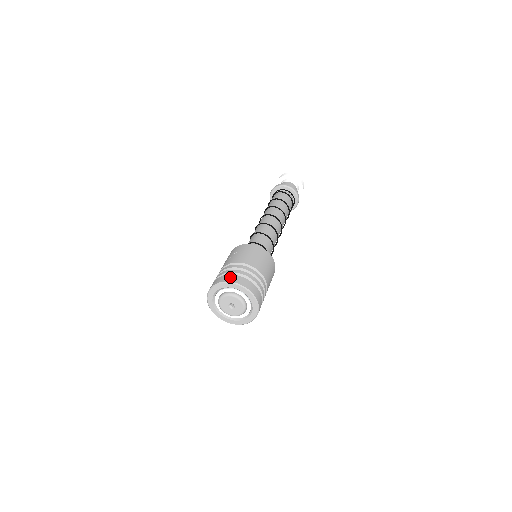
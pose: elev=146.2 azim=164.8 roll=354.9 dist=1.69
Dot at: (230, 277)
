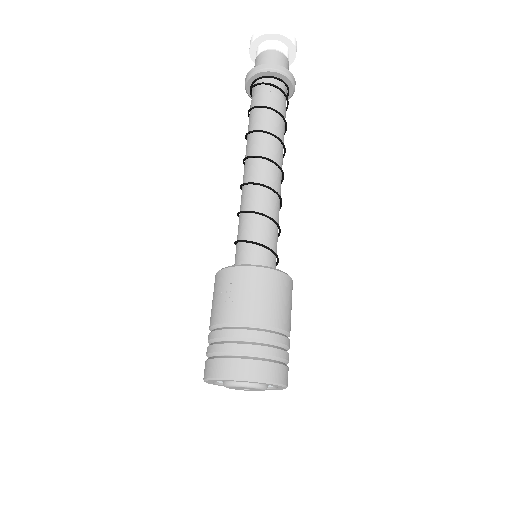
Dot at: (240, 367)
